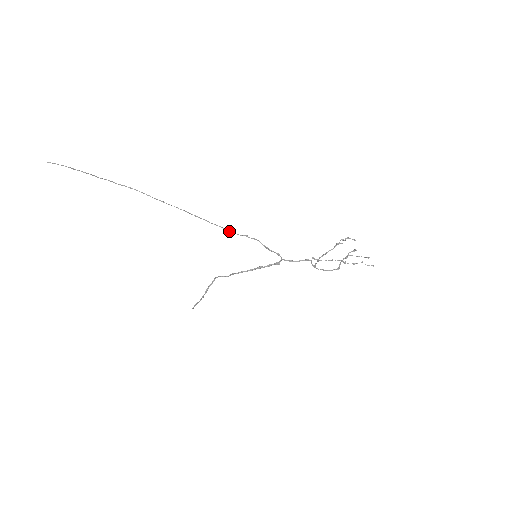
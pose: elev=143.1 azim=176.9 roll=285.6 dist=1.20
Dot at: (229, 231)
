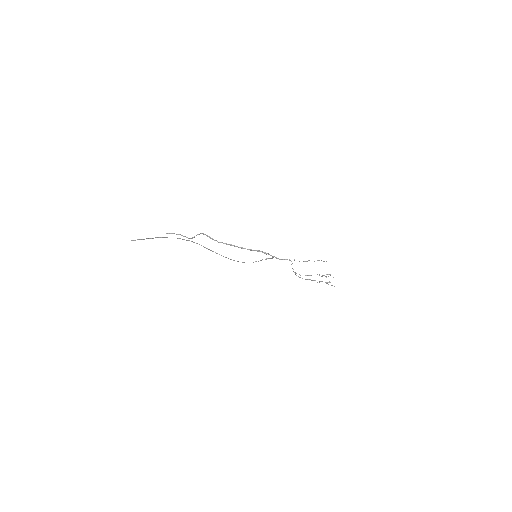
Dot at: occluded
